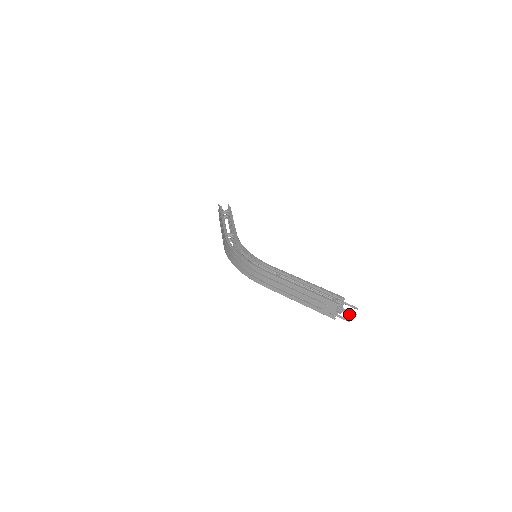
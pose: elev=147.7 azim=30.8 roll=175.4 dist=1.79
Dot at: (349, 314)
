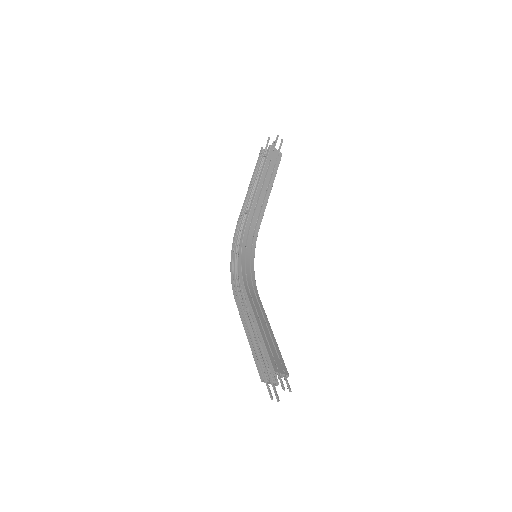
Dot at: (270, 397)
